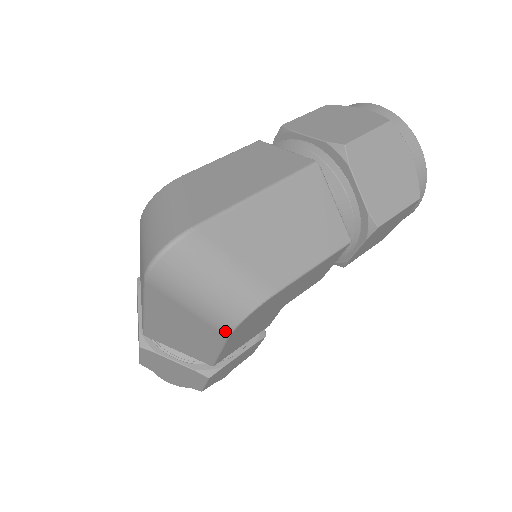
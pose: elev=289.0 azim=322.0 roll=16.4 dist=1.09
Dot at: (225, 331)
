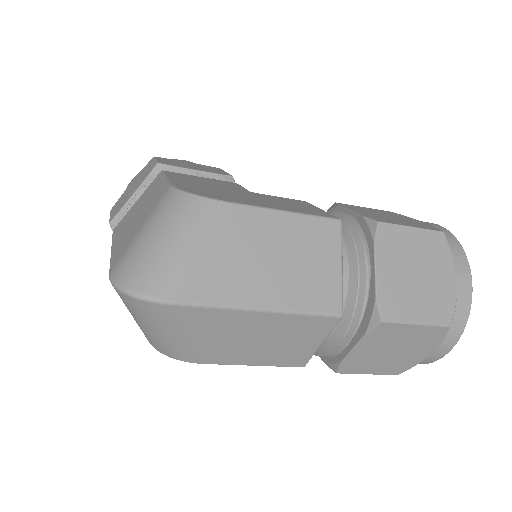
Dot at: occluded
